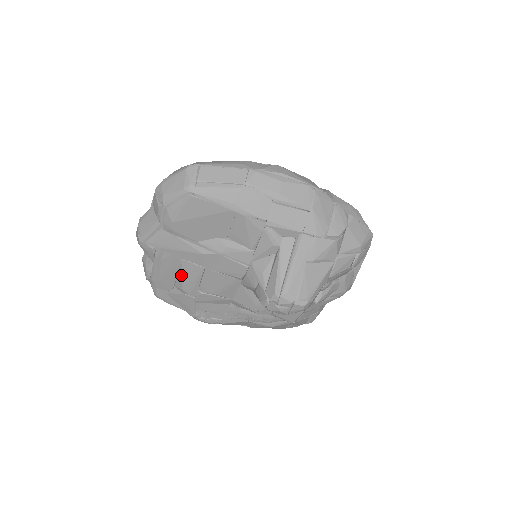
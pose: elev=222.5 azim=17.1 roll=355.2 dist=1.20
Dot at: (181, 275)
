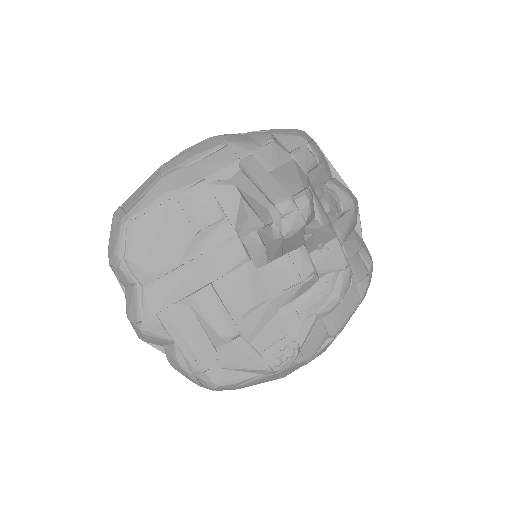
Dot at: (203, 320)
